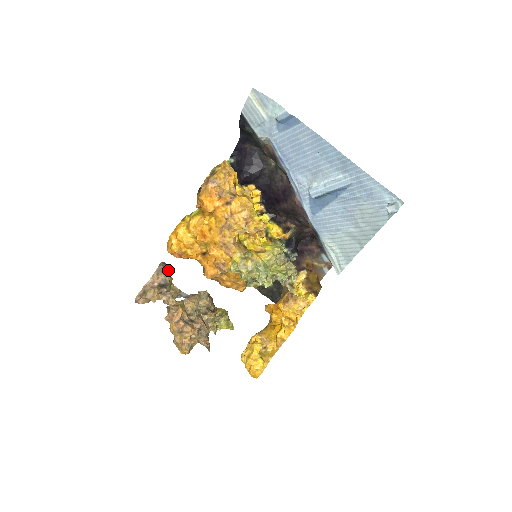
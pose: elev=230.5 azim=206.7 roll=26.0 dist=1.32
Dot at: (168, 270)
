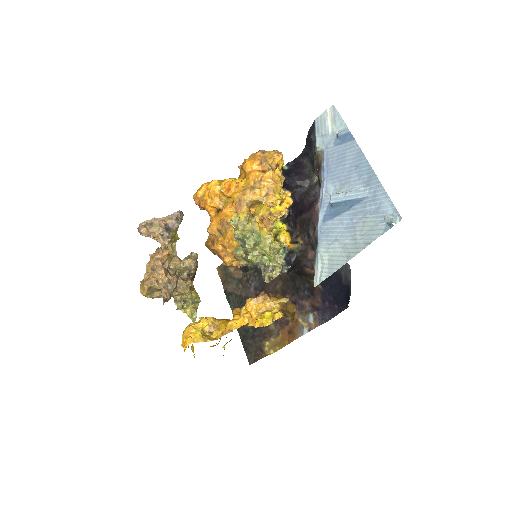
Dot at: (182, 219)
